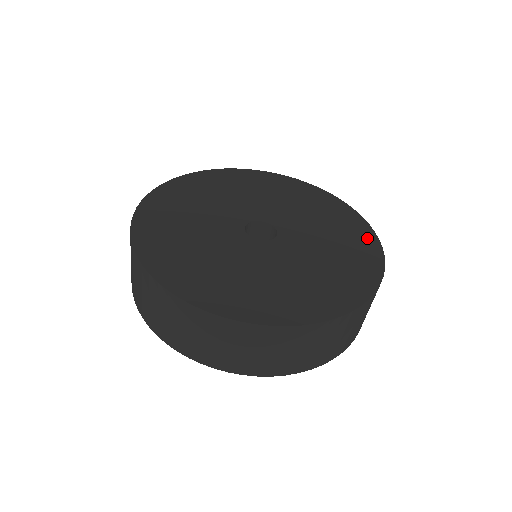
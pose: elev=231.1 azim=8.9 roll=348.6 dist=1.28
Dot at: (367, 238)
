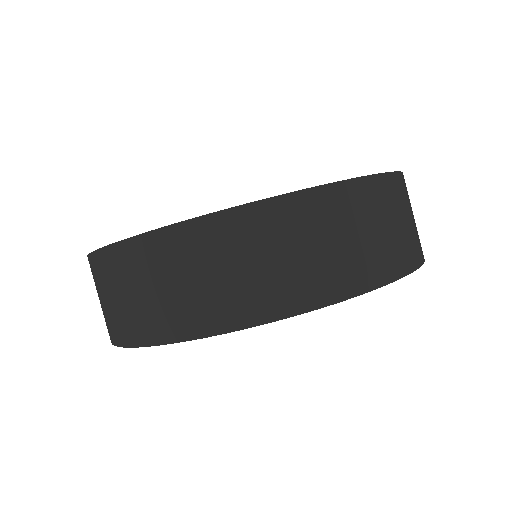
Dot at: occluded
